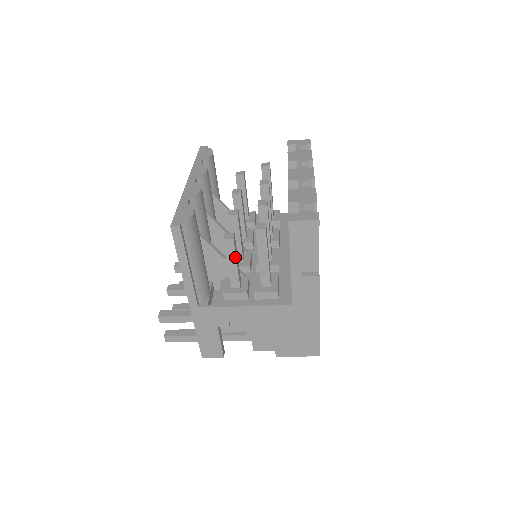
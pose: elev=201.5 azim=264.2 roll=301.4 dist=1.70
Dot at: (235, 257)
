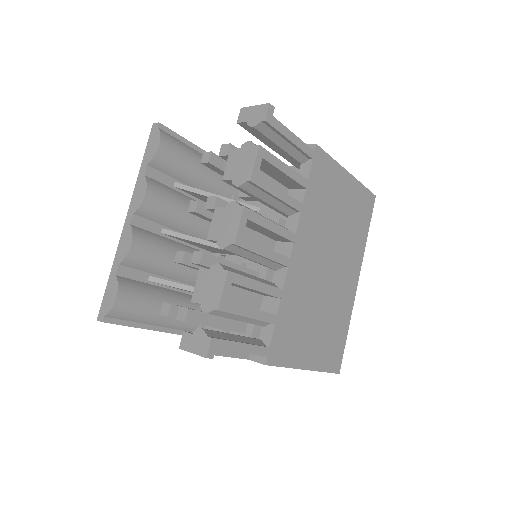
Dot at: occluded
